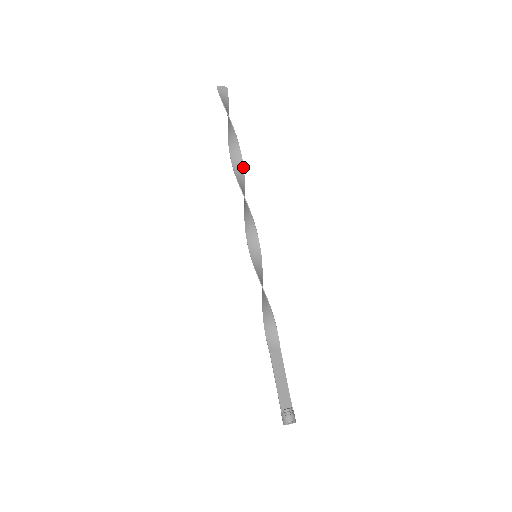
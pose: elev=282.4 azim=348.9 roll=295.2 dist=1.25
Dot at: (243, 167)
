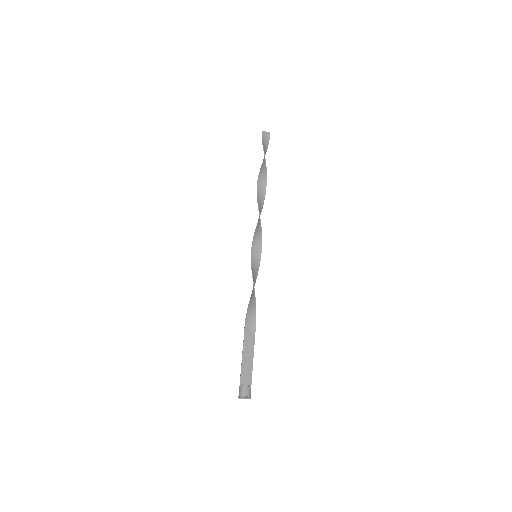
Dot at: occluded
